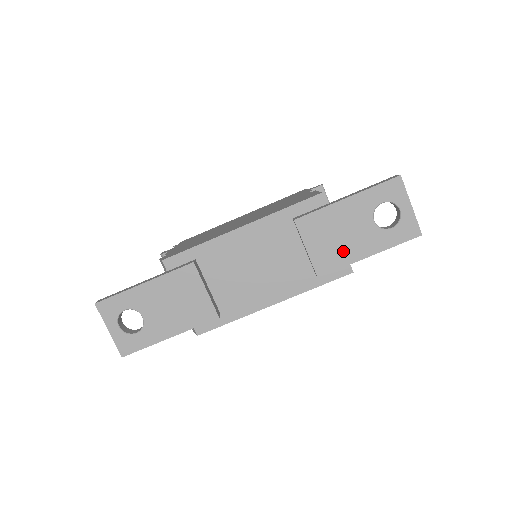
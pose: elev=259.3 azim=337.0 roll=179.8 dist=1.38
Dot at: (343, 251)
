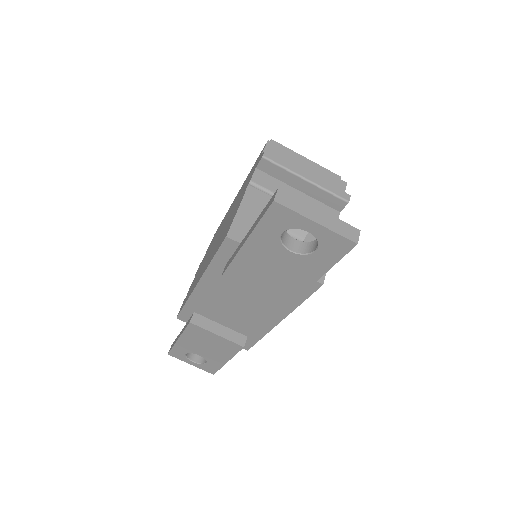
Dot at: (288, 284)
